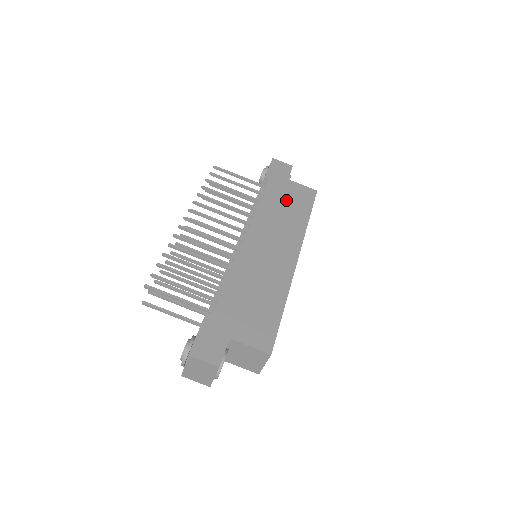
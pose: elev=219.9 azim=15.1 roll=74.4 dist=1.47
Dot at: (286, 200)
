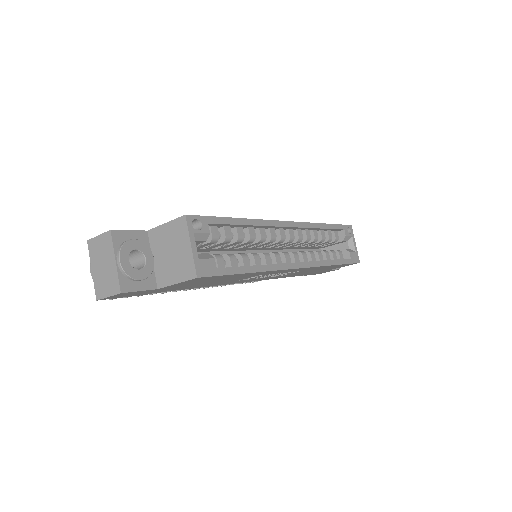
Dot at: occluded
